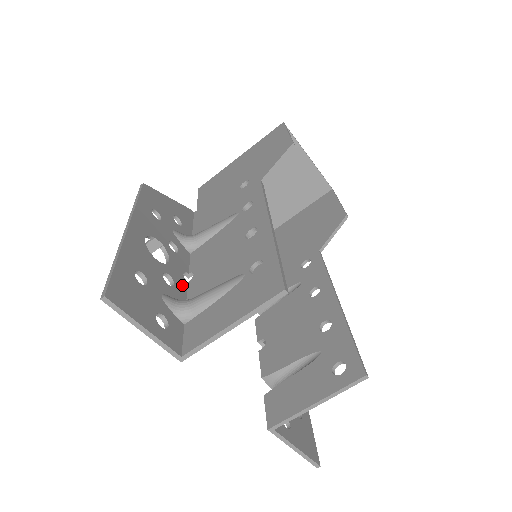
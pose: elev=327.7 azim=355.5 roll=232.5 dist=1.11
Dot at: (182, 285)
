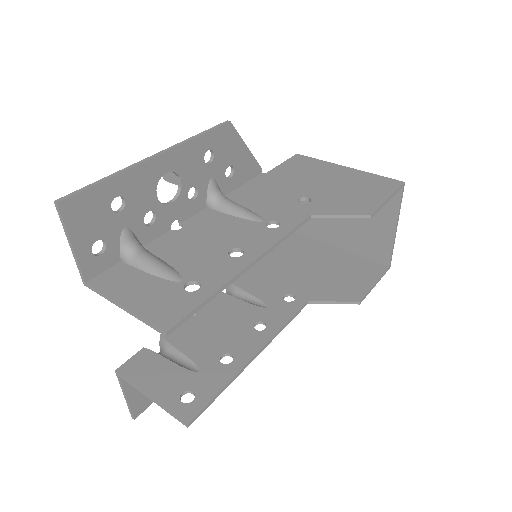
Dot at: (161, 229)
